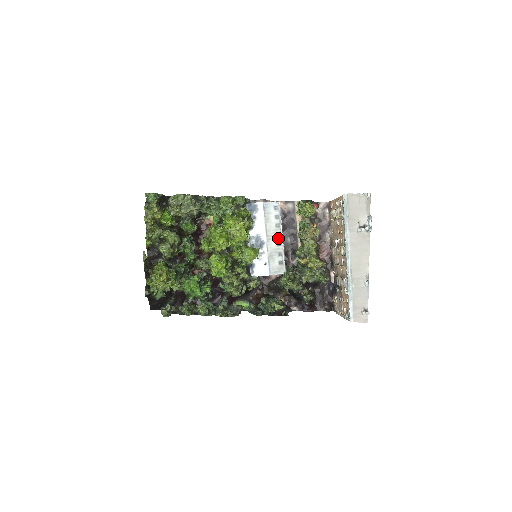
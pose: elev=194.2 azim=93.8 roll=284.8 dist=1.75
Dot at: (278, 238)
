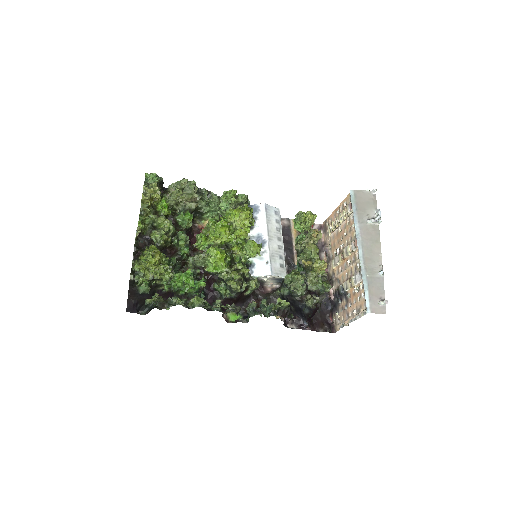
Dot at: (279, 241)
